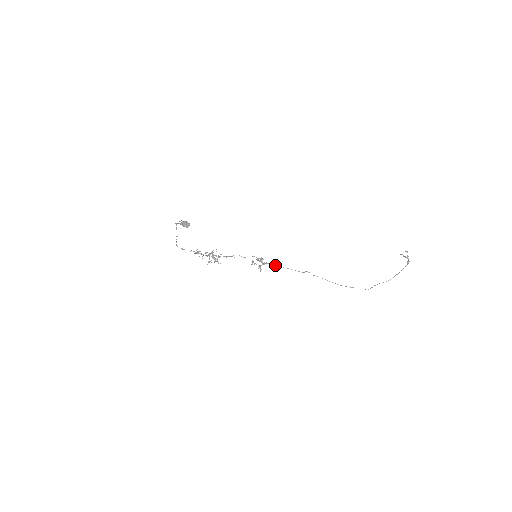
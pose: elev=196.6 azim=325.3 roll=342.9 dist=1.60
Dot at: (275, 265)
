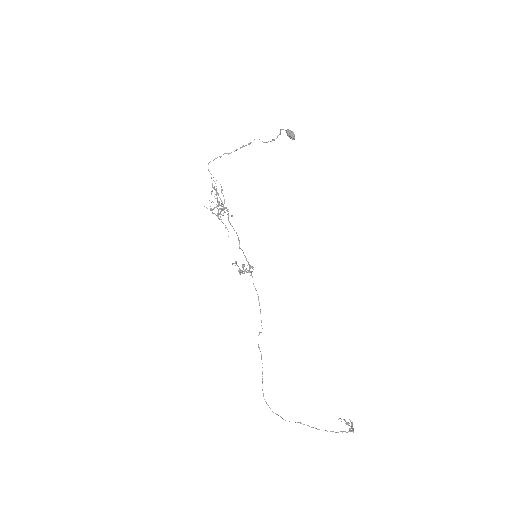
Dot at: occluded
